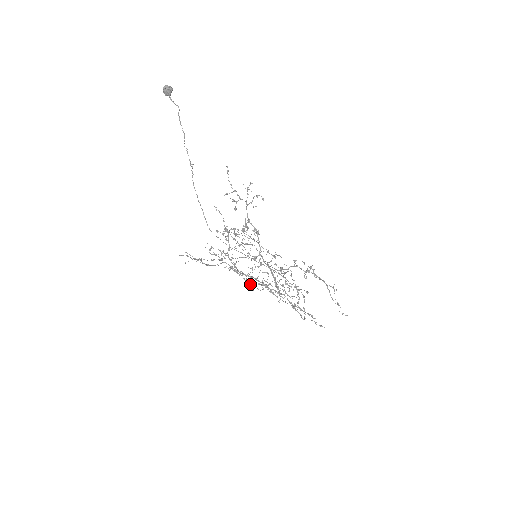
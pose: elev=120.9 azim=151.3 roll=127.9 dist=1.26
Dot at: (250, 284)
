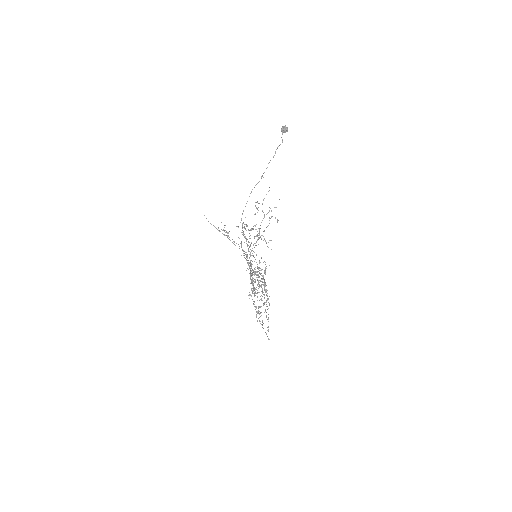
Dot at: (252, 277)
